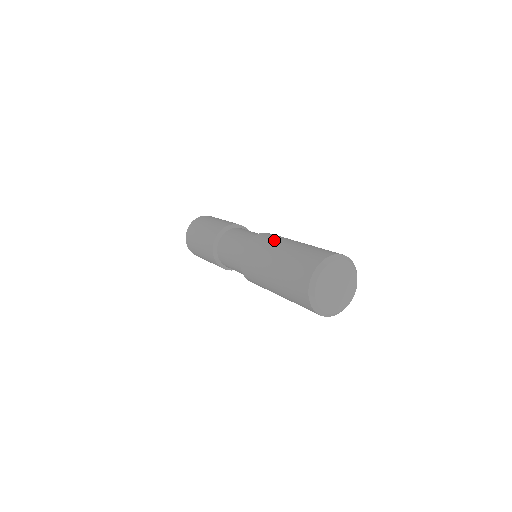
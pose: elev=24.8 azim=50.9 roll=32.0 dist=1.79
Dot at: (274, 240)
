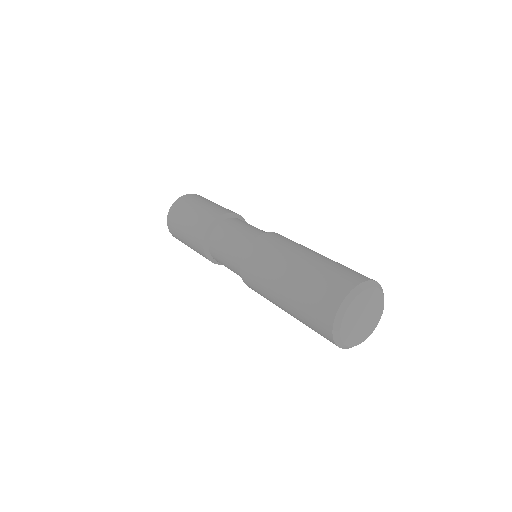
Dot at: (302, 245)
